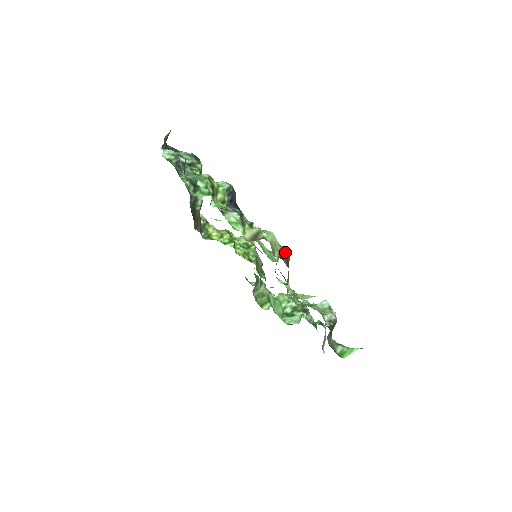
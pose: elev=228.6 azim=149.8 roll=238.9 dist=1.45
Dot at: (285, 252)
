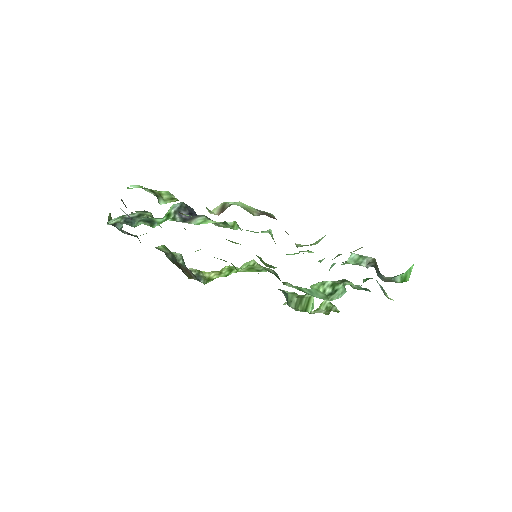
Dot at: (266, 213)
